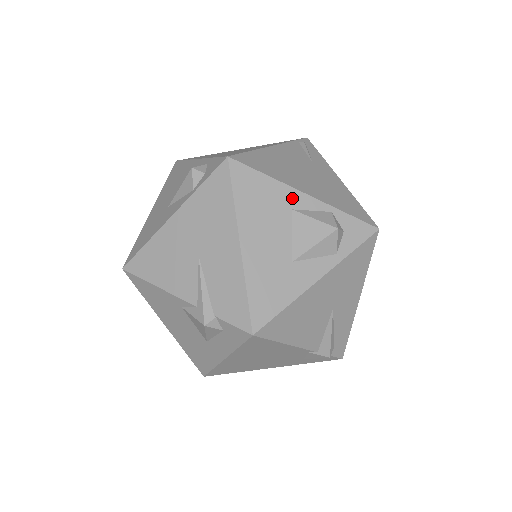
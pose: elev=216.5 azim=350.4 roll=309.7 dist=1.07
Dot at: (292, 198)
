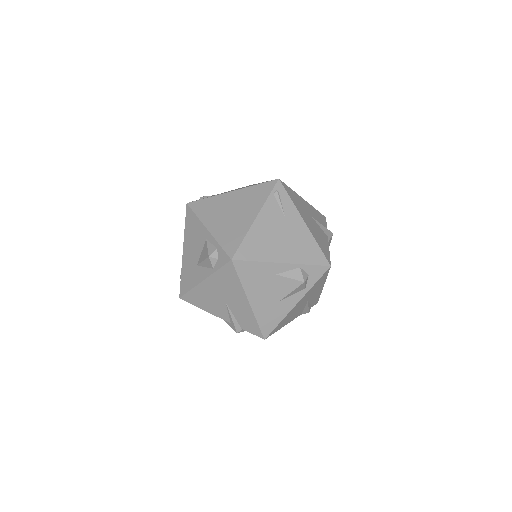
Dot at: (275, 268)
